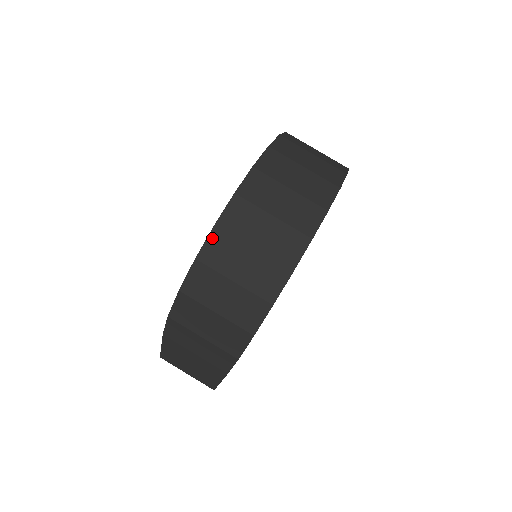
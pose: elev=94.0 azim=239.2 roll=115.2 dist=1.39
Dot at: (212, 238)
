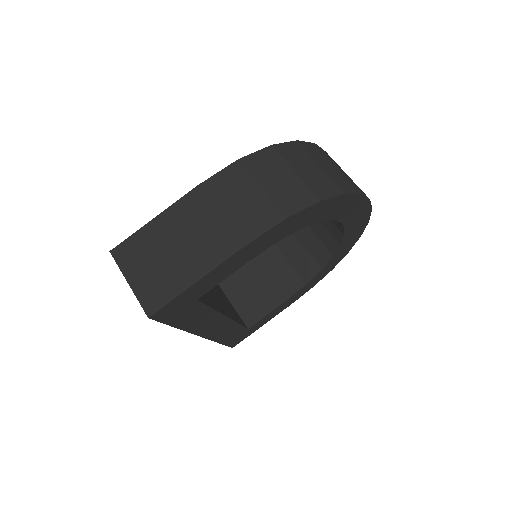
Dot at: (312, 145)
